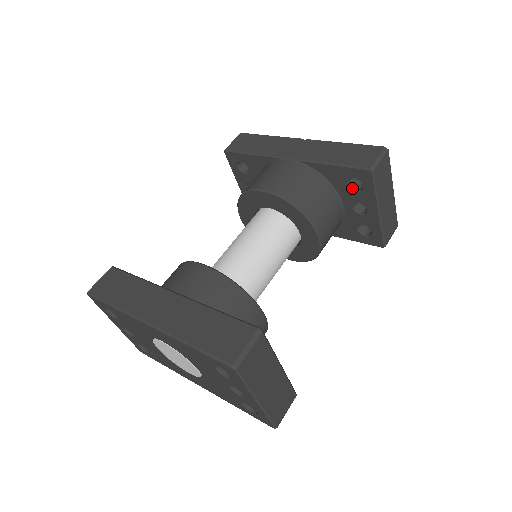
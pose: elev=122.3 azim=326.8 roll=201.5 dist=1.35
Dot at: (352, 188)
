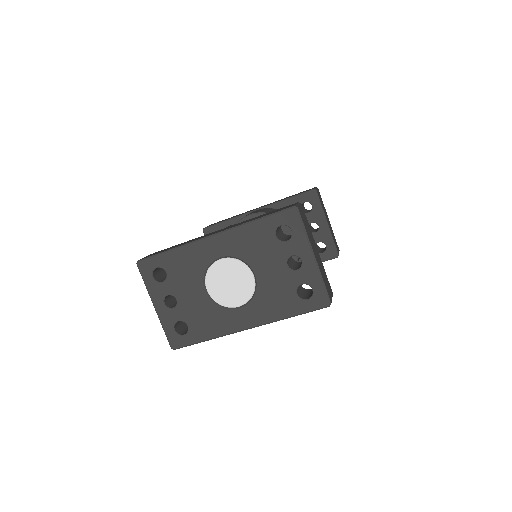
Dot at: (305, 212)
